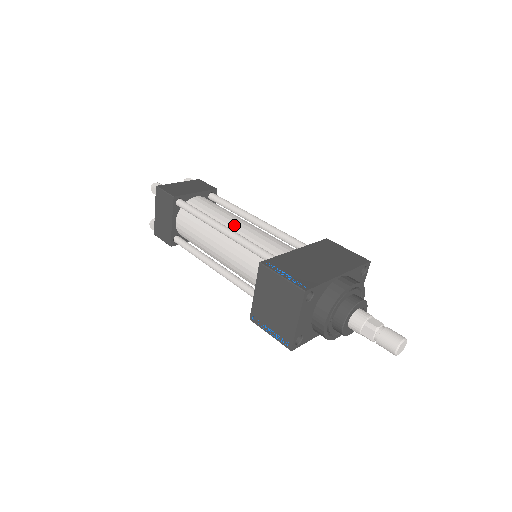
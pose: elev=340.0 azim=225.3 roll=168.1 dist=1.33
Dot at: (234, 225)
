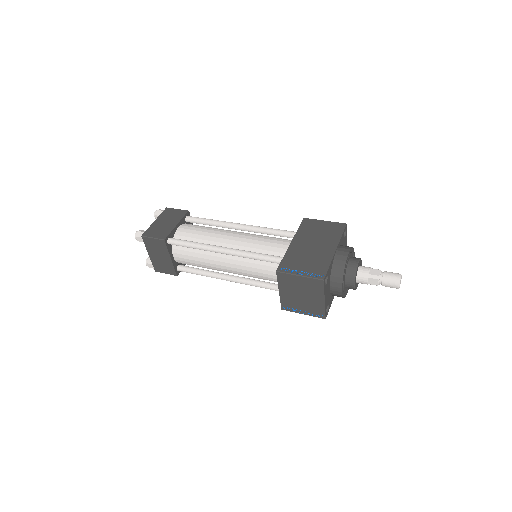
Dot at: (228, 242)
